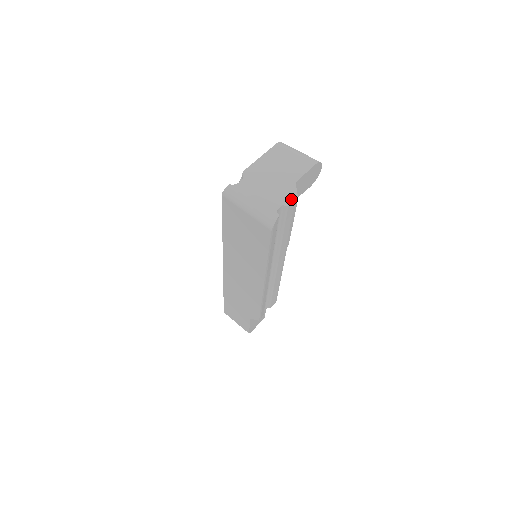
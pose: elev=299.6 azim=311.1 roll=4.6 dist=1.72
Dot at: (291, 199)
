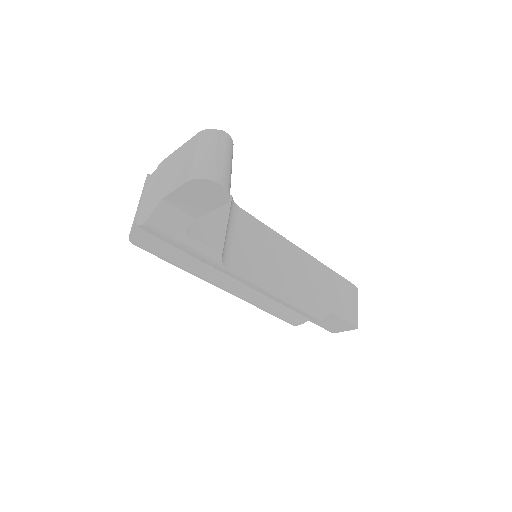
Dot at: (143, 219)
